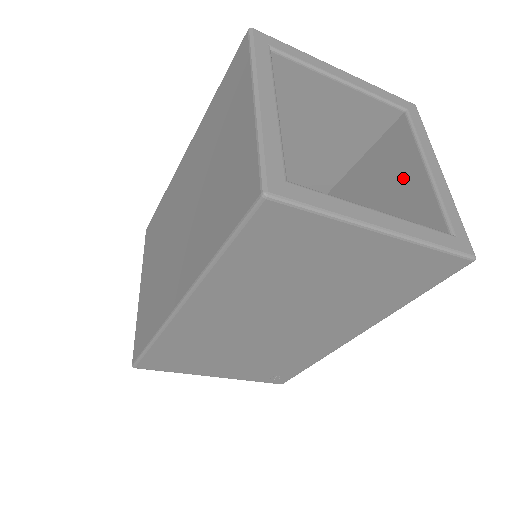
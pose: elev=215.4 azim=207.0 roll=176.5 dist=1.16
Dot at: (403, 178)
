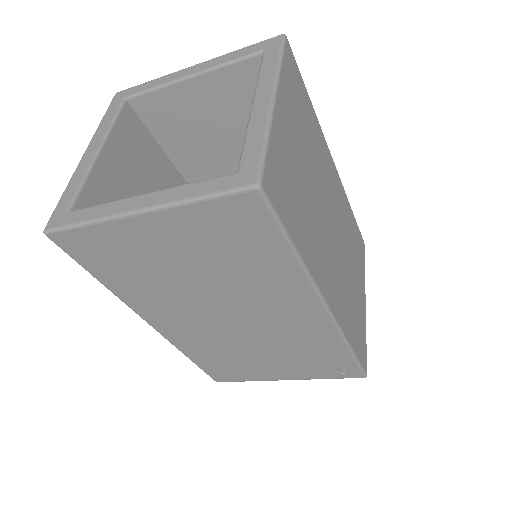
Dot at: occluded
